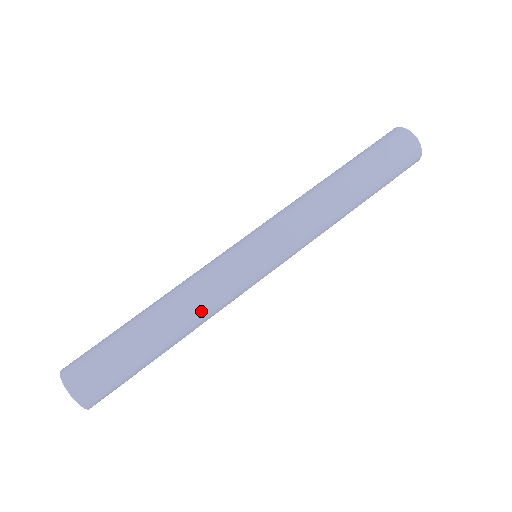
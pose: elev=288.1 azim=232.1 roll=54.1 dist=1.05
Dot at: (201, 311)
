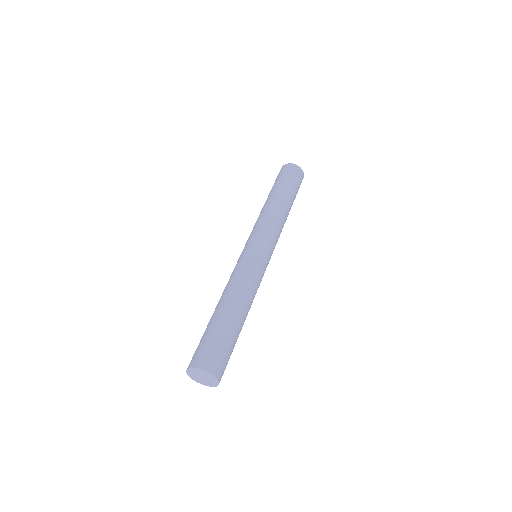
Dot at: (253, 298)
